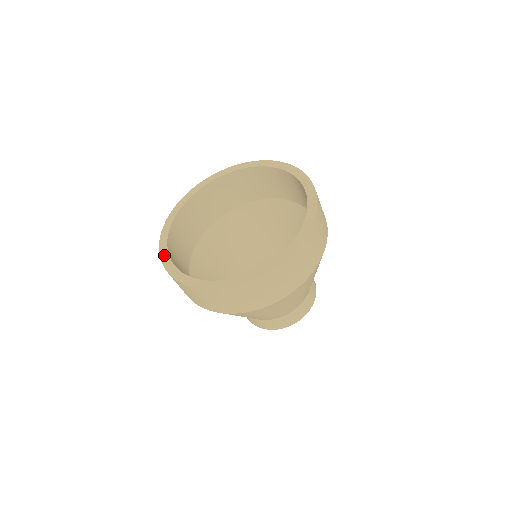
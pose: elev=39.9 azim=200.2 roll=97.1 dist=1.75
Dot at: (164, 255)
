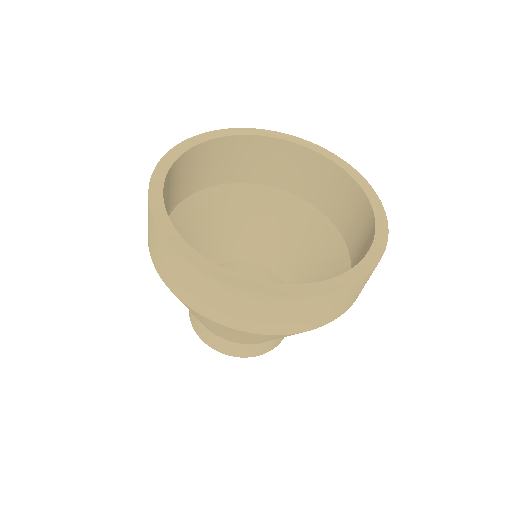
Dot at: (157, 204)
